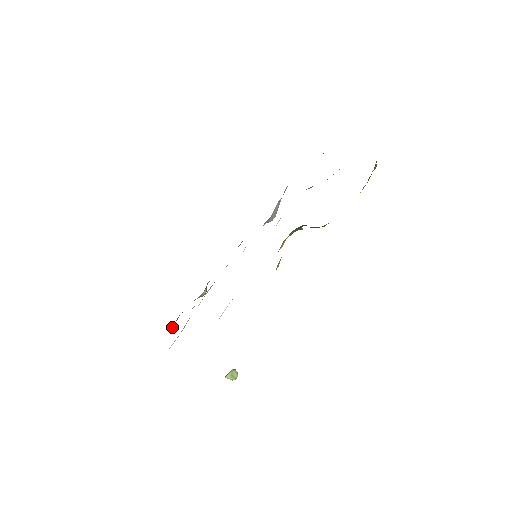
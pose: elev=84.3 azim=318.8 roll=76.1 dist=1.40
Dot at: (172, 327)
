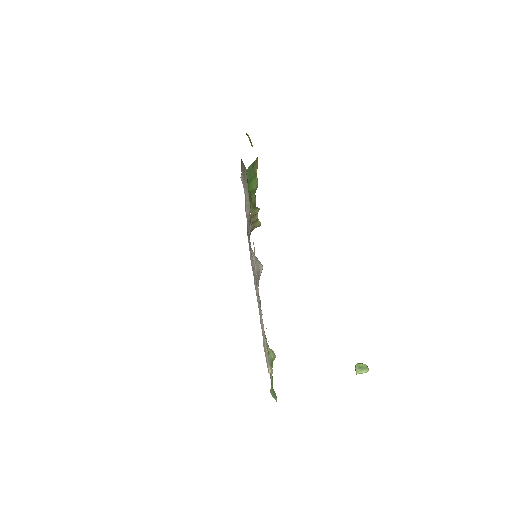
Dot at: (275, 399)
